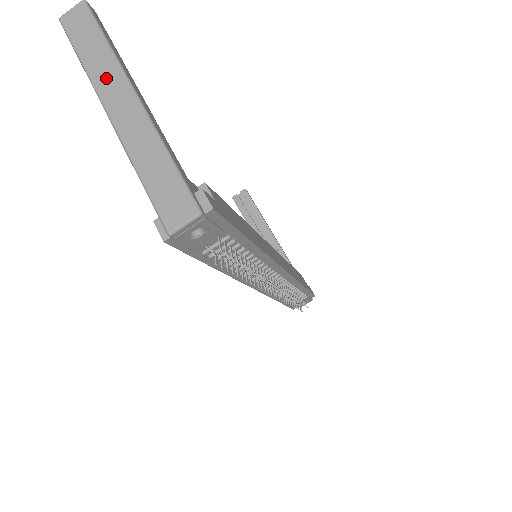
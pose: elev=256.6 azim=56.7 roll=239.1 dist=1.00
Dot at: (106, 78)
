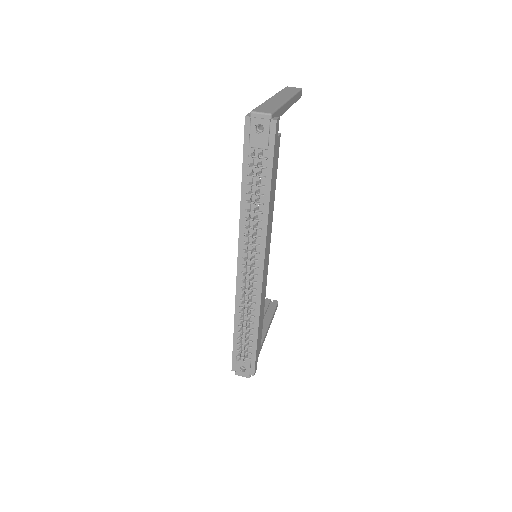
Dot at: (283, 95)
